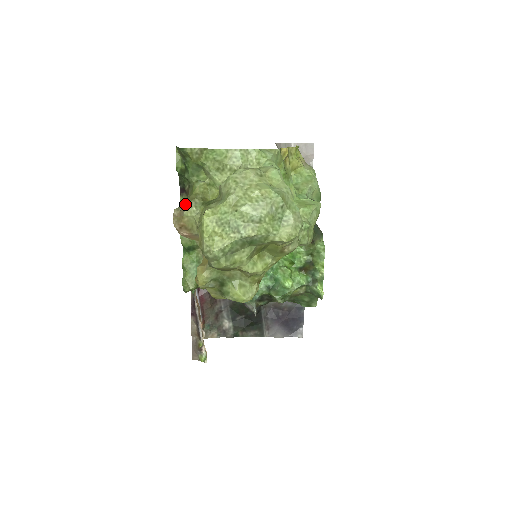
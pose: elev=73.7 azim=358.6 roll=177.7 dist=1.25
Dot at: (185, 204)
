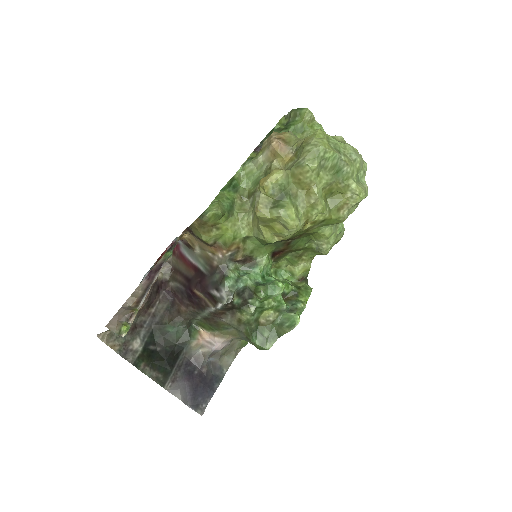
Dot at: (288, 131)
